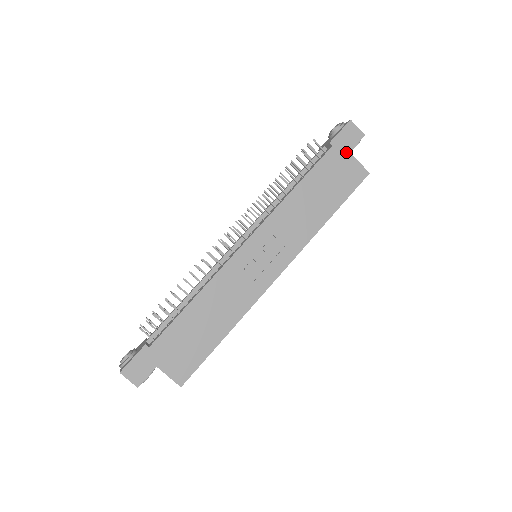
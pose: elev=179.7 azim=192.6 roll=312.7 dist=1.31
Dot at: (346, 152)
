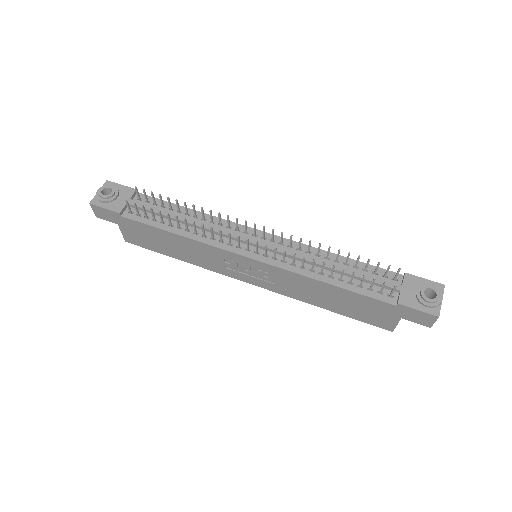
Dot at: (399, 316)
